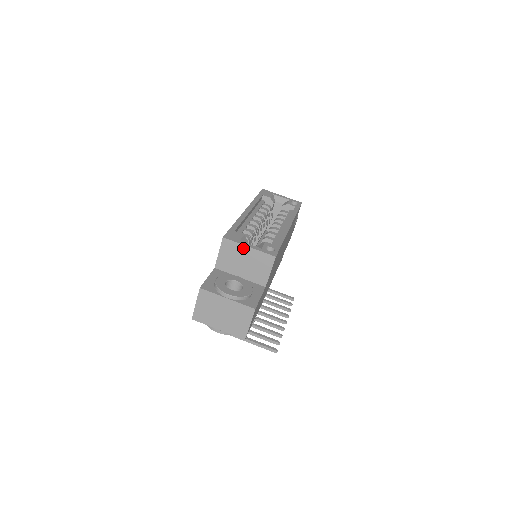
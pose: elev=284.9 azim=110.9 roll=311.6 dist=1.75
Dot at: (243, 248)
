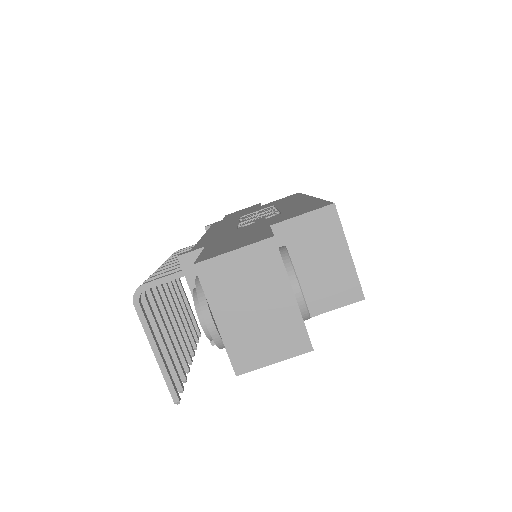
Dot at: (341, 245)
